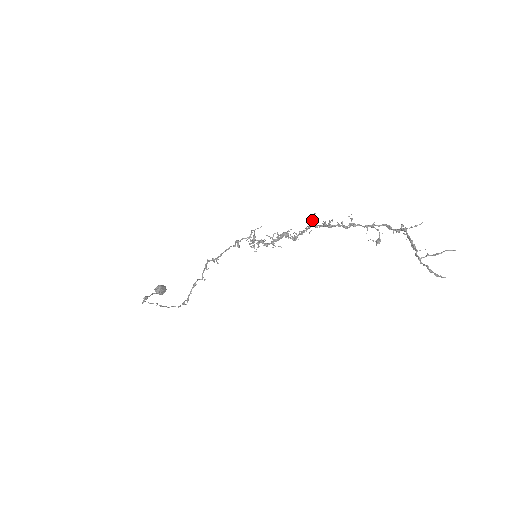
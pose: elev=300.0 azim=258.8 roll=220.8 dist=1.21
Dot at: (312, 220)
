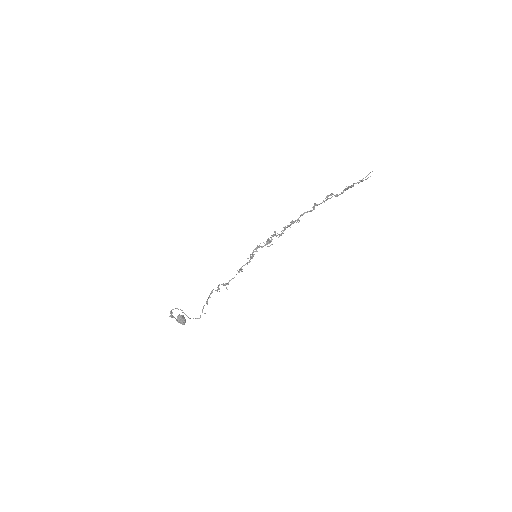
Dot at: occluded
